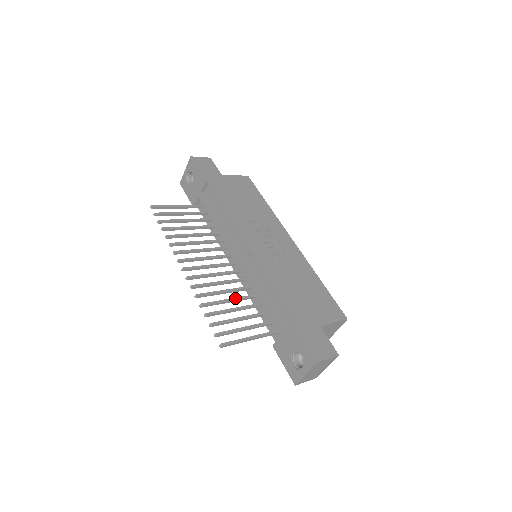
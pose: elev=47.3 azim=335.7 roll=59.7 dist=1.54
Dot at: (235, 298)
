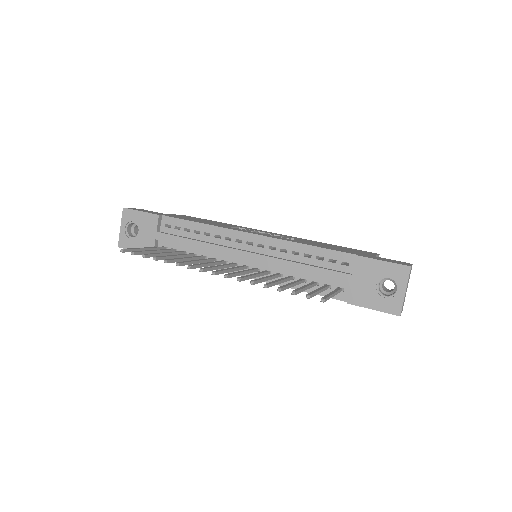
Dot at: (281, 279)
